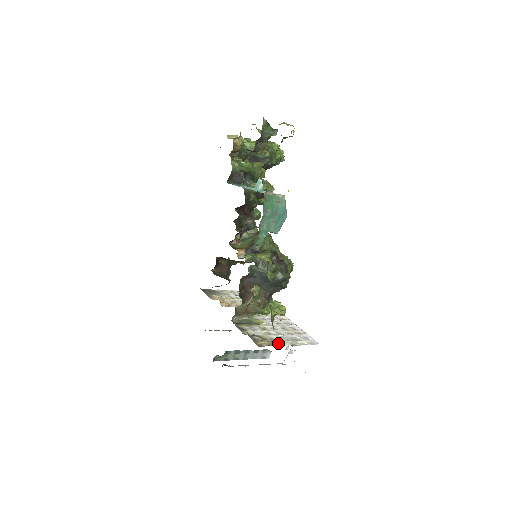
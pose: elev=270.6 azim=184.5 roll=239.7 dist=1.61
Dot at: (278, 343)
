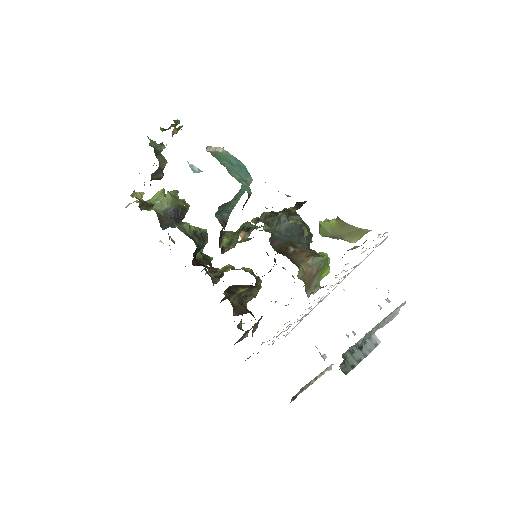
Dot at: occluded
